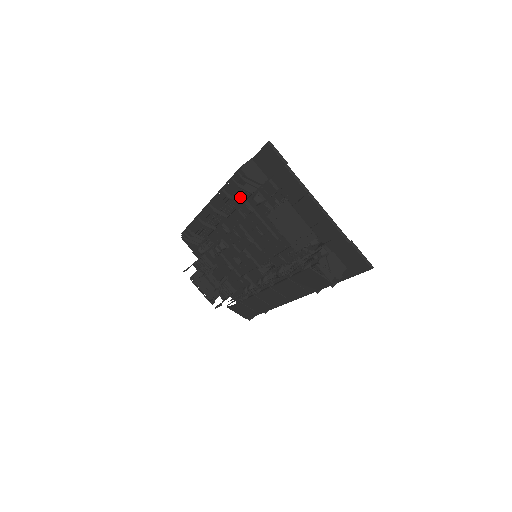
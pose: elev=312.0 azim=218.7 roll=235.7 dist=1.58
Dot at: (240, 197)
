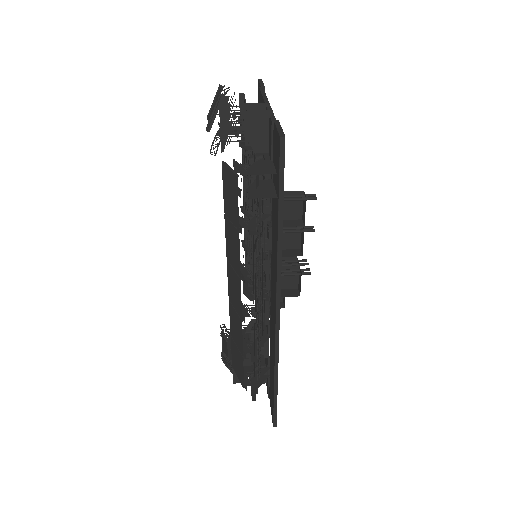
Dot at: occluded
